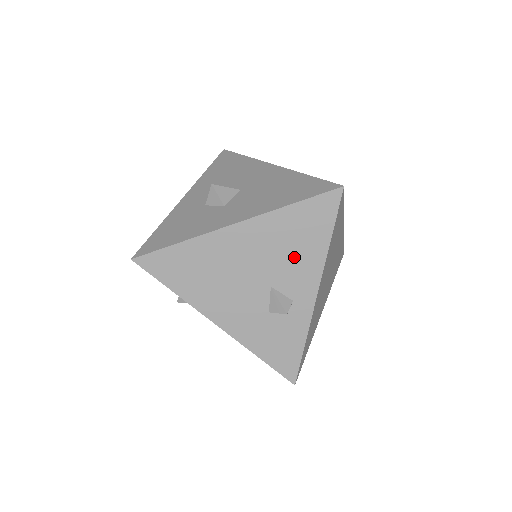
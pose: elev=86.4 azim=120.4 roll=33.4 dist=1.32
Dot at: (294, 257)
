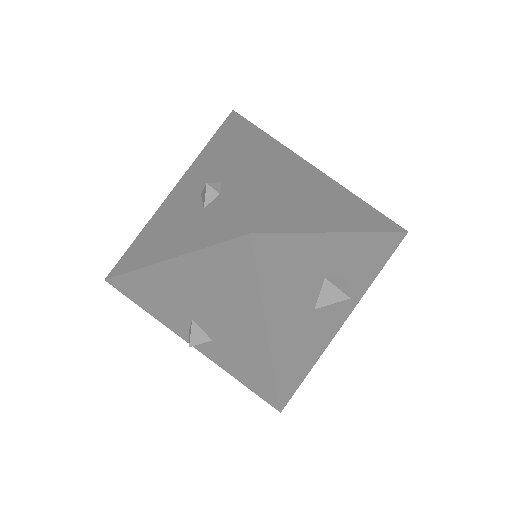
Dot at: (213, 164)
